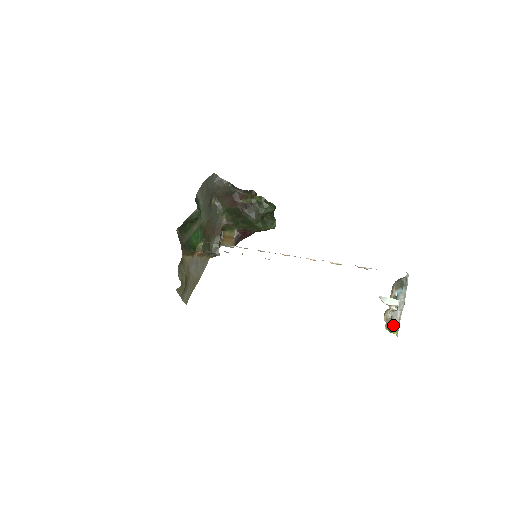
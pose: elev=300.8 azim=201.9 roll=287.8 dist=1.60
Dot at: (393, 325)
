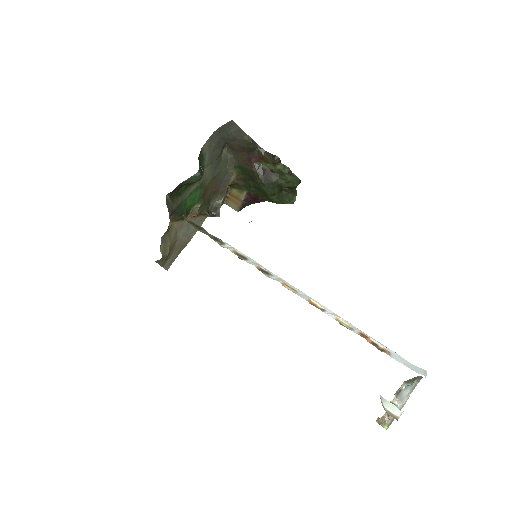
Dot at: (387, 418)
